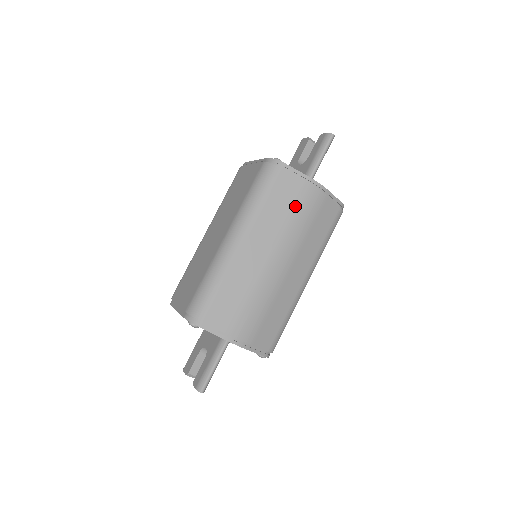
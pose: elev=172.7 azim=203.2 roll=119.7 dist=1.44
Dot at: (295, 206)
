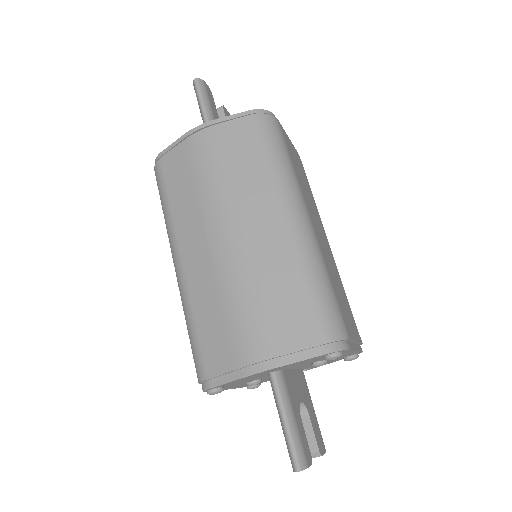
Dot at: (193, 171)
